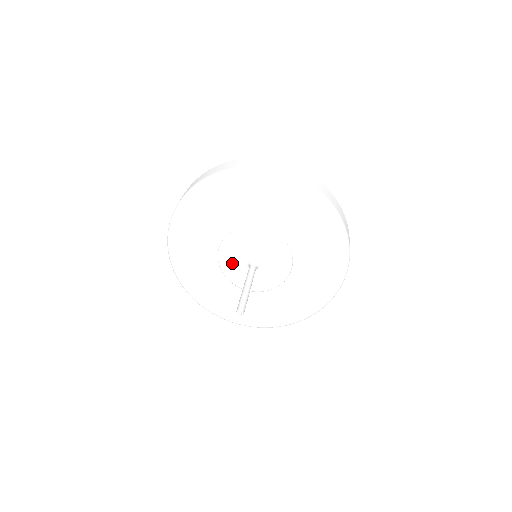
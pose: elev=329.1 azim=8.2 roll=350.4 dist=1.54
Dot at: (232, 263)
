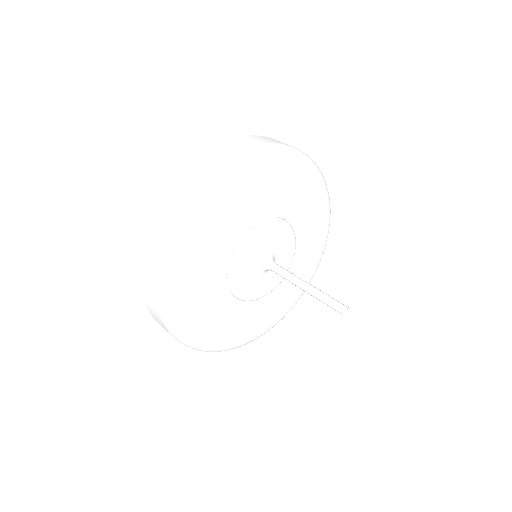
Dot at: (245, 268)
